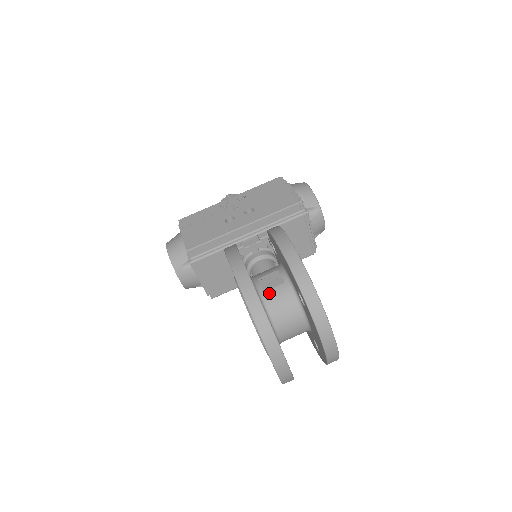
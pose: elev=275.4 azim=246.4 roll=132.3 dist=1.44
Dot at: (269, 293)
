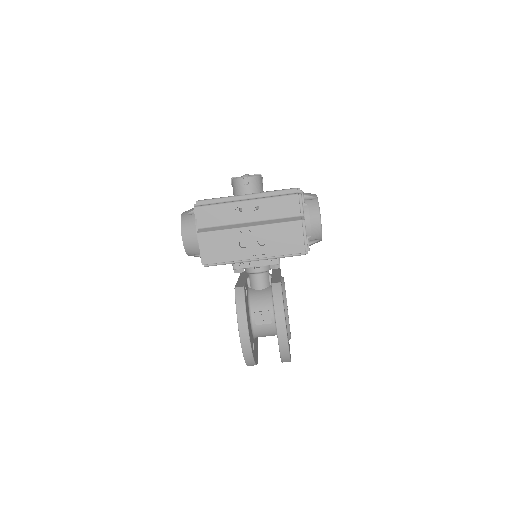
Dot at: (259, 327)
